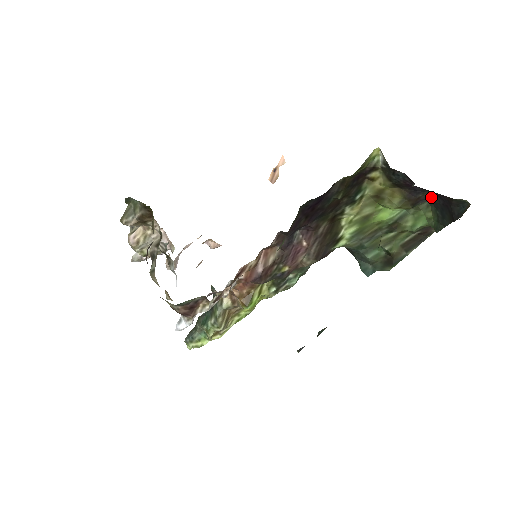
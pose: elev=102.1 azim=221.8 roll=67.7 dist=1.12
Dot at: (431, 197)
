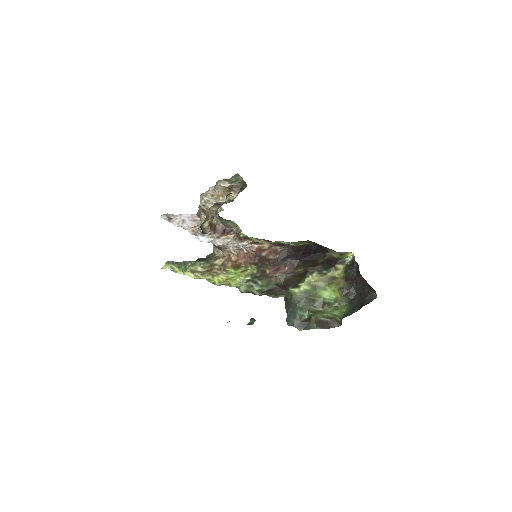
Dot at: (354, 296)
